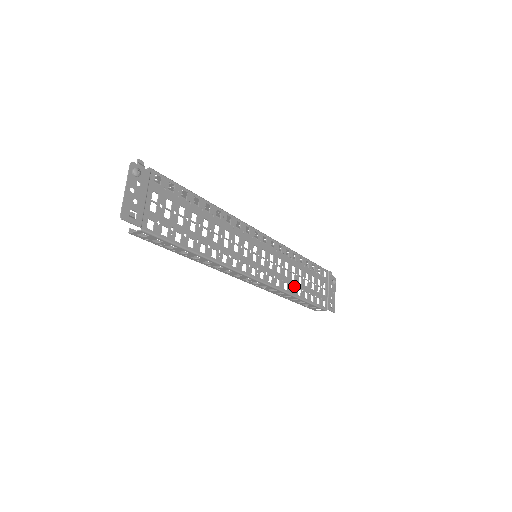
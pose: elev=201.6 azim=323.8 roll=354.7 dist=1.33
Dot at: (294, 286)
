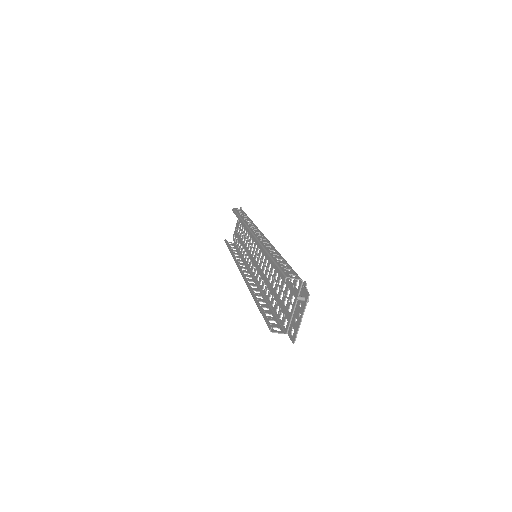
Dot at: occluded
